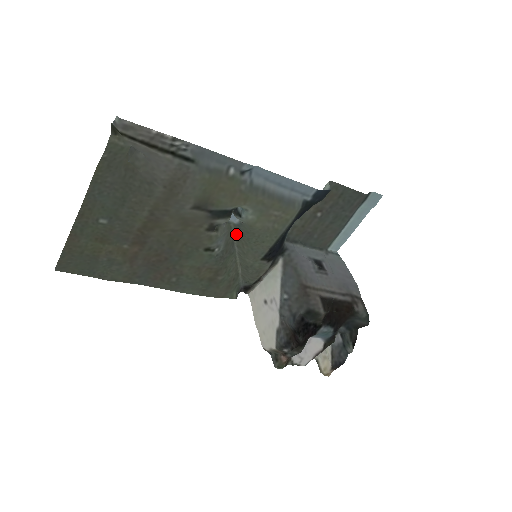
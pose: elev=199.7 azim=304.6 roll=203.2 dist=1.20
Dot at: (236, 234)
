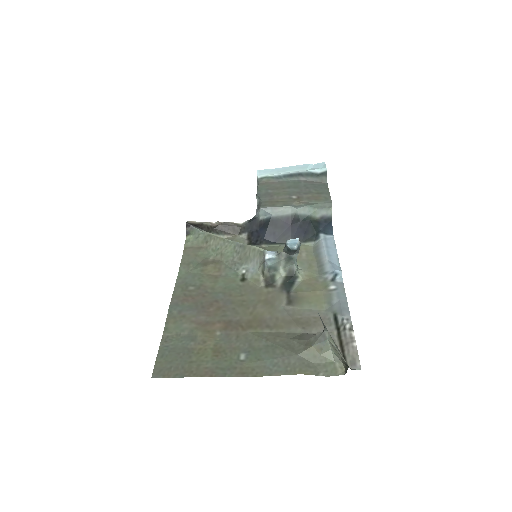
Dot at: (255, 247)
